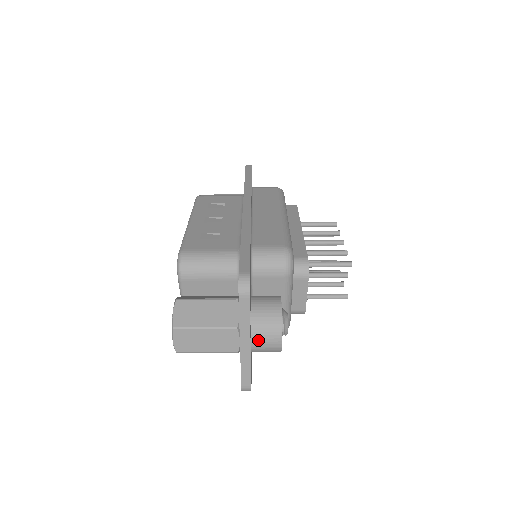
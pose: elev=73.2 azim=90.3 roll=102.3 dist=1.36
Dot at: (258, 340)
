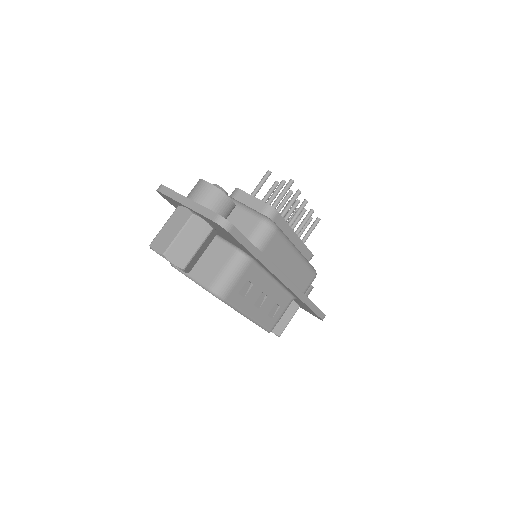
Dot at: (194, 196)
